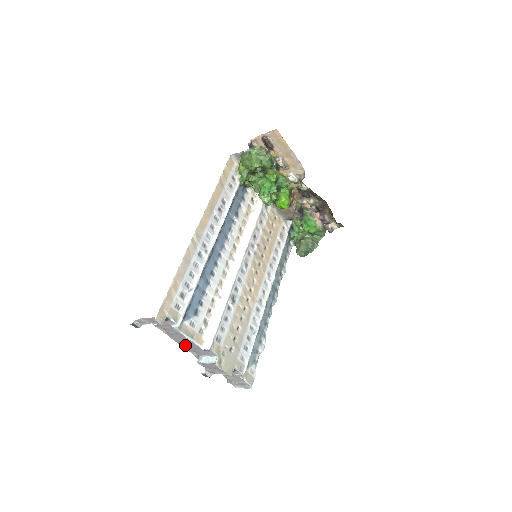
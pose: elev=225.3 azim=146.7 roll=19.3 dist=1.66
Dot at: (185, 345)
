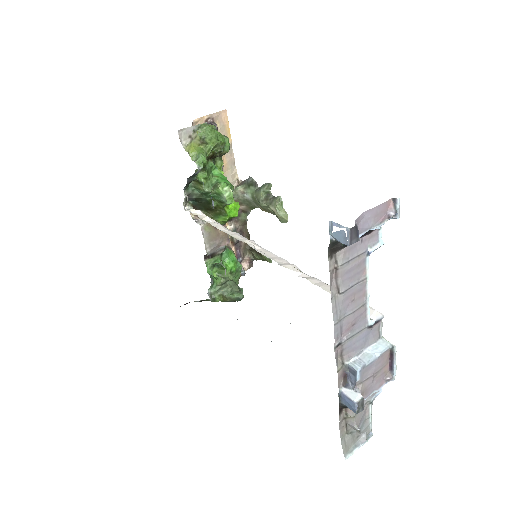
Dot at: (341, 332)
